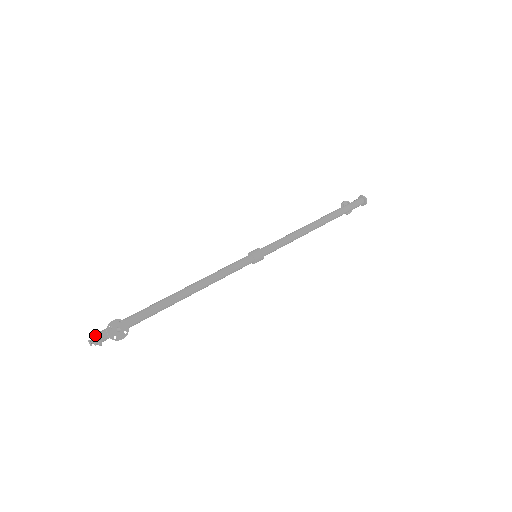
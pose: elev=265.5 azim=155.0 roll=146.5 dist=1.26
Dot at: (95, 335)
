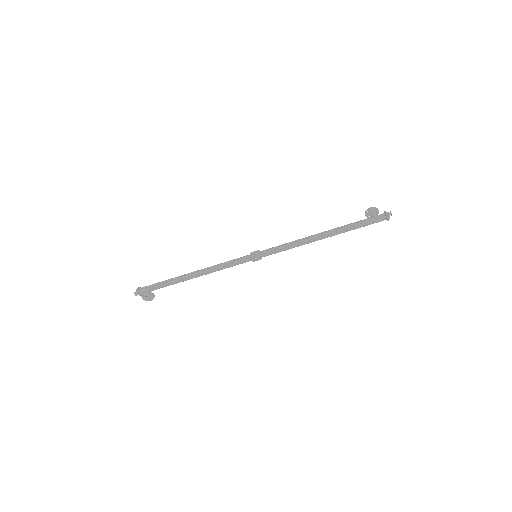
Dot at: (137, 292)
